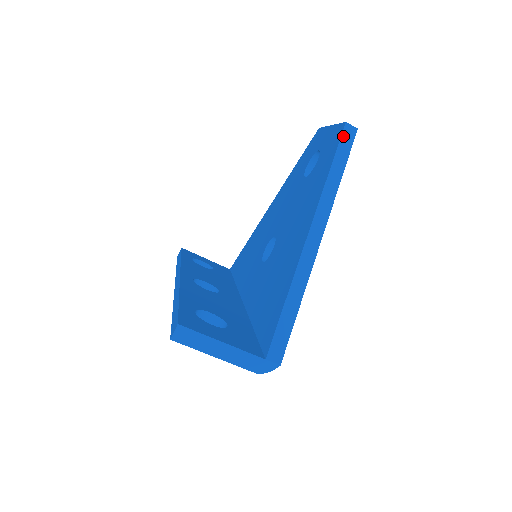
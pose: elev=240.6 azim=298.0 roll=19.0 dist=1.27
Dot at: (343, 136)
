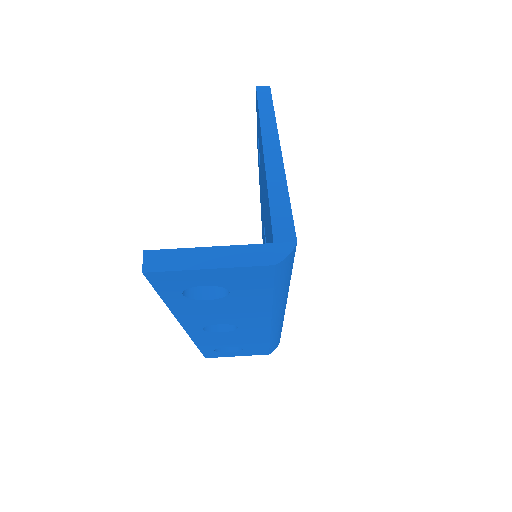
Dot at: (258, 93)
